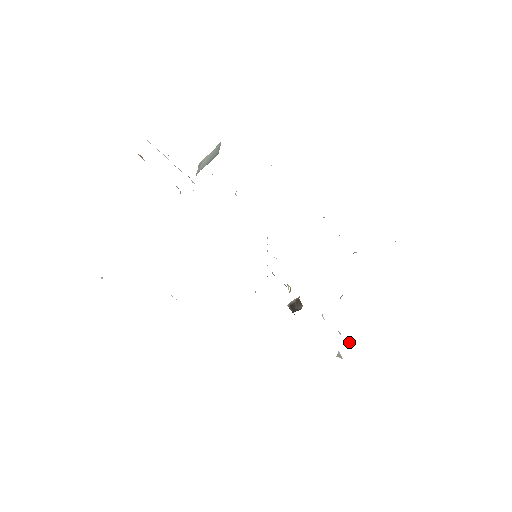
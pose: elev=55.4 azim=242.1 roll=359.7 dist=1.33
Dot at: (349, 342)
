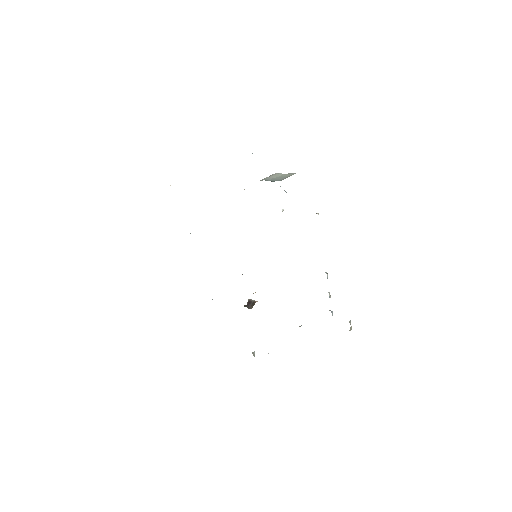
Dot at: (268, 353)
